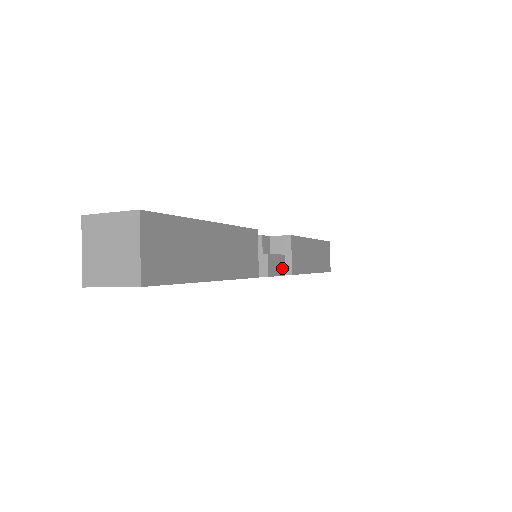
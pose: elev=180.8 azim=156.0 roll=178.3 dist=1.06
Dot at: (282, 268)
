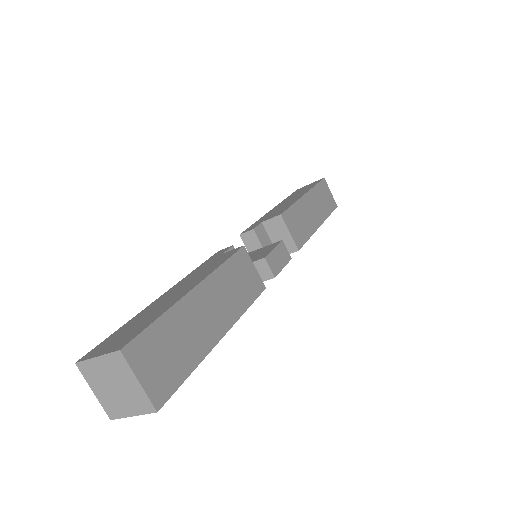
Dot at: (285, 255)
